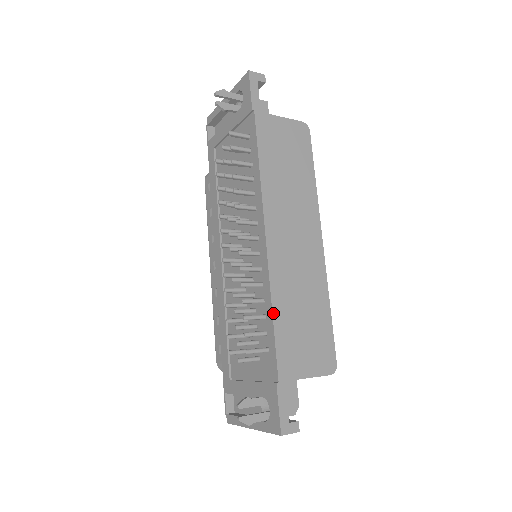
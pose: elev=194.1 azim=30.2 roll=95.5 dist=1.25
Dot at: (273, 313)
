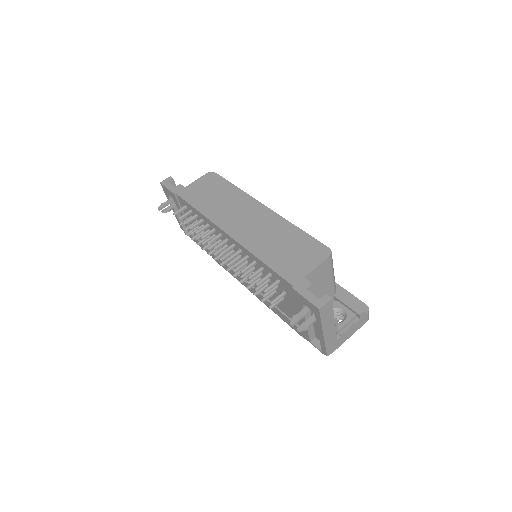
Dot at: (260, 259)
